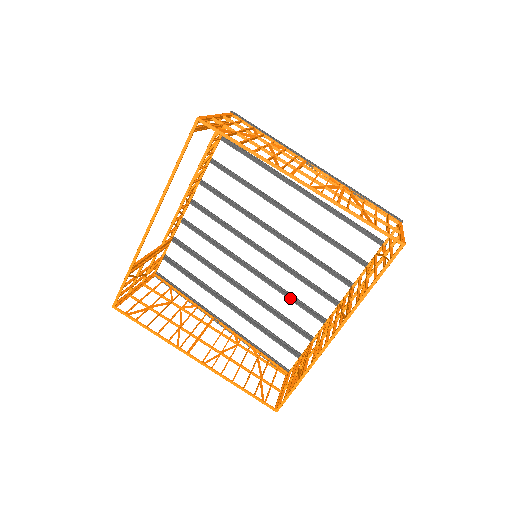
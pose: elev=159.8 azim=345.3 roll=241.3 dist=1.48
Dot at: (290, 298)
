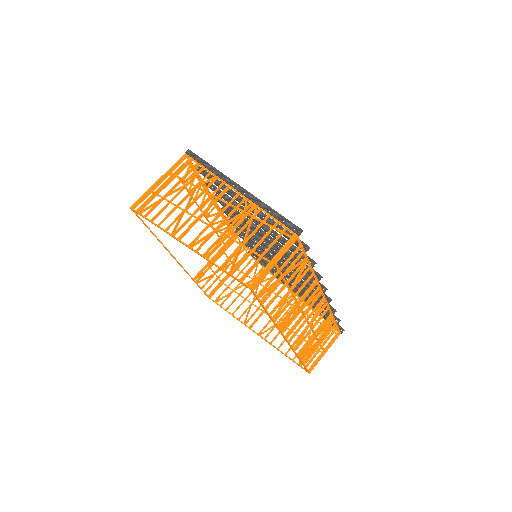
Dot at: occluded
